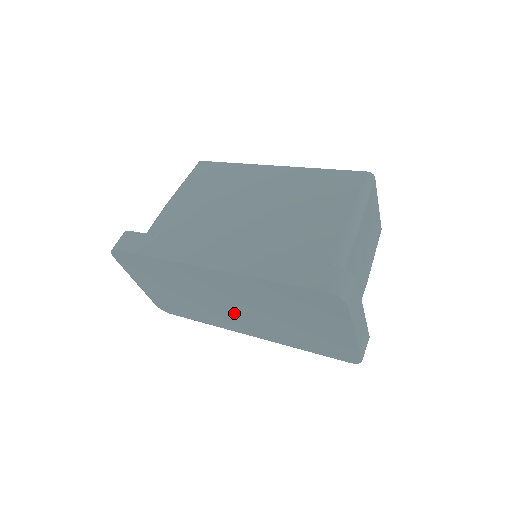
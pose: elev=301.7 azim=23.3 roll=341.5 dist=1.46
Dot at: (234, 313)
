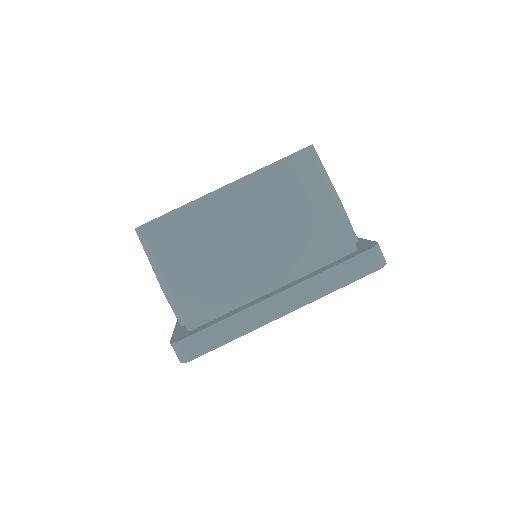
Dot at: occluded
